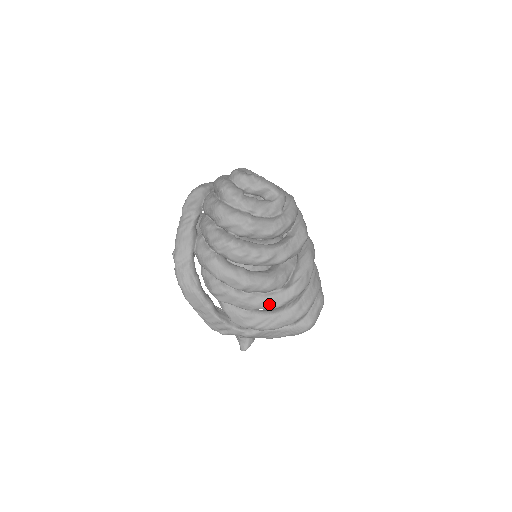
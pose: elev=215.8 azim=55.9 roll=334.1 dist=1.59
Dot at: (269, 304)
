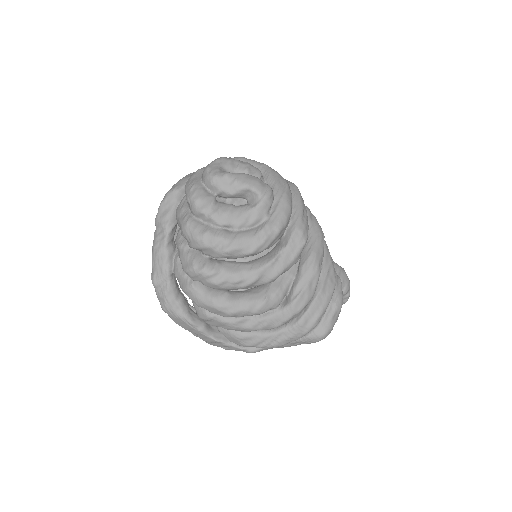
Dot at: (264, 326)
